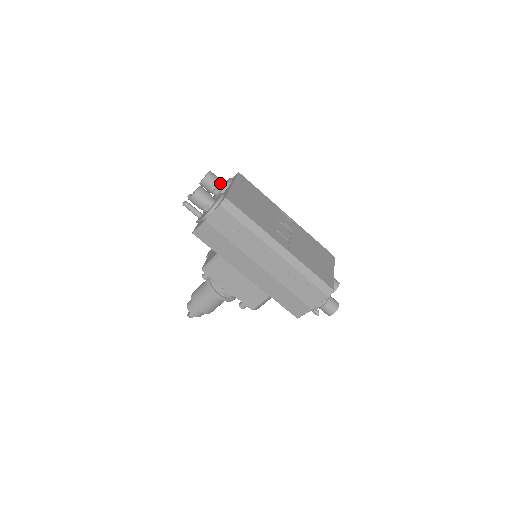
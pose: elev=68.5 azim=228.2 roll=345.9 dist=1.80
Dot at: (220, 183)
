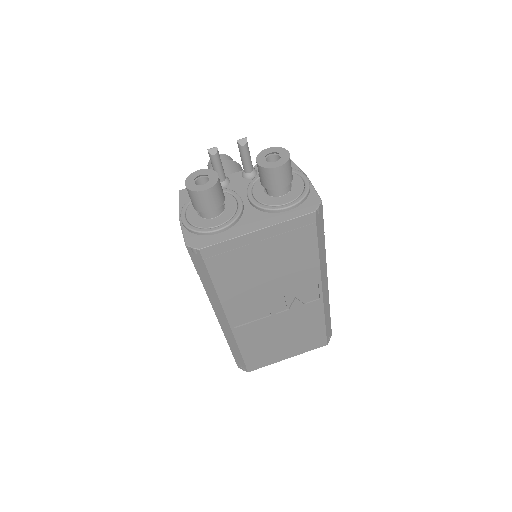
Dot at: (278, 189)
